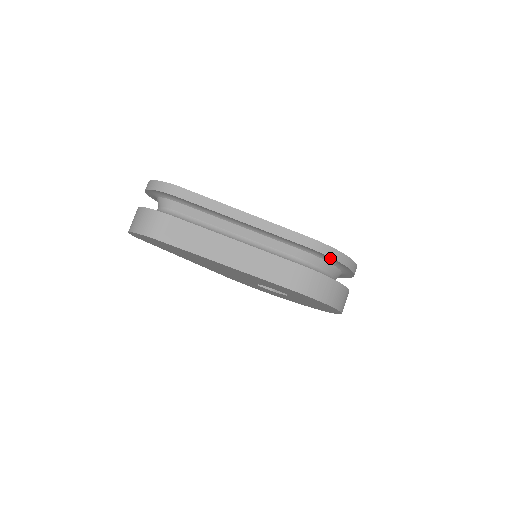
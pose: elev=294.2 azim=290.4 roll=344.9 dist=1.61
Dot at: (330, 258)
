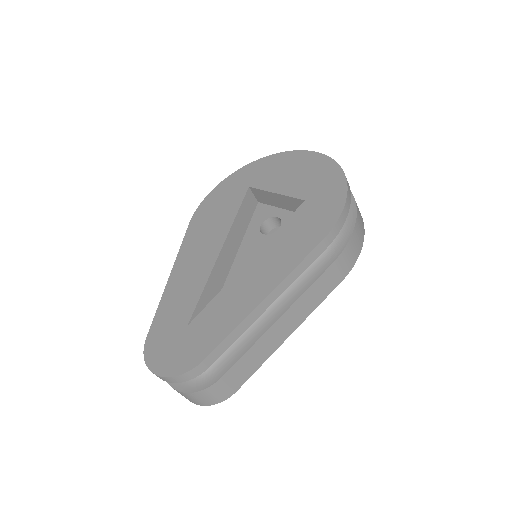
Dot at: occluded
